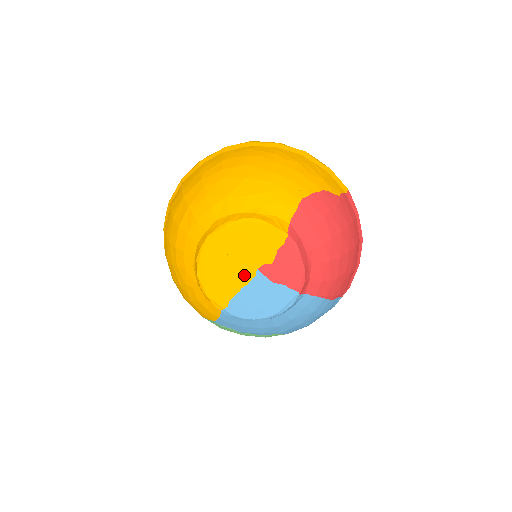
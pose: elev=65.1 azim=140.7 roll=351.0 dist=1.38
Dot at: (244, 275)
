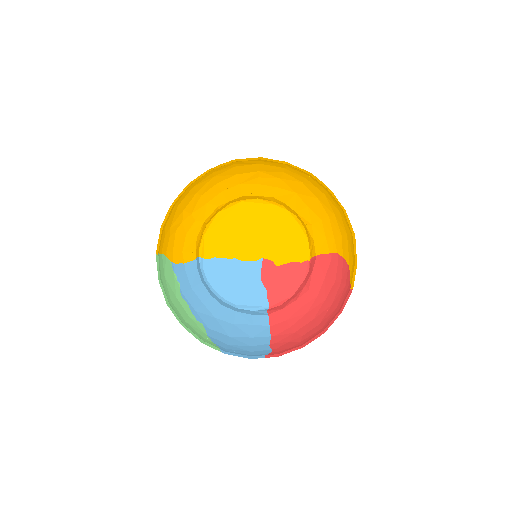
Dot at: (248, 252)
